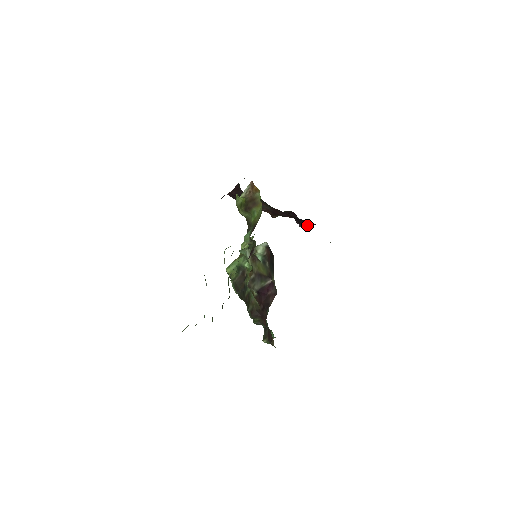
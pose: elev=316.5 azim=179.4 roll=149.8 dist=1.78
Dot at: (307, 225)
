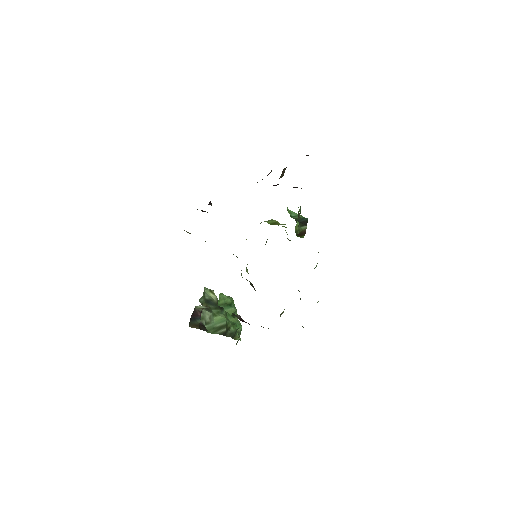
Dot at: occluded
